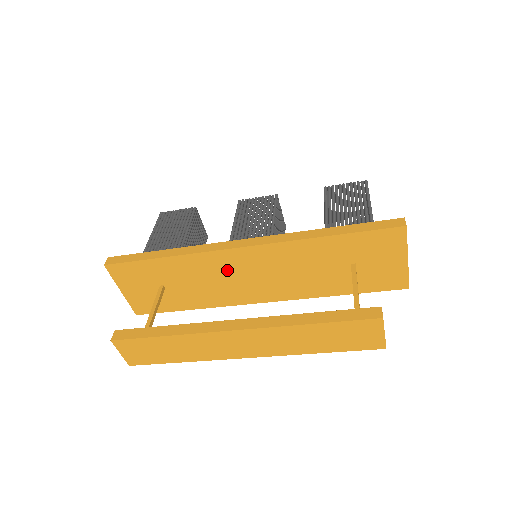
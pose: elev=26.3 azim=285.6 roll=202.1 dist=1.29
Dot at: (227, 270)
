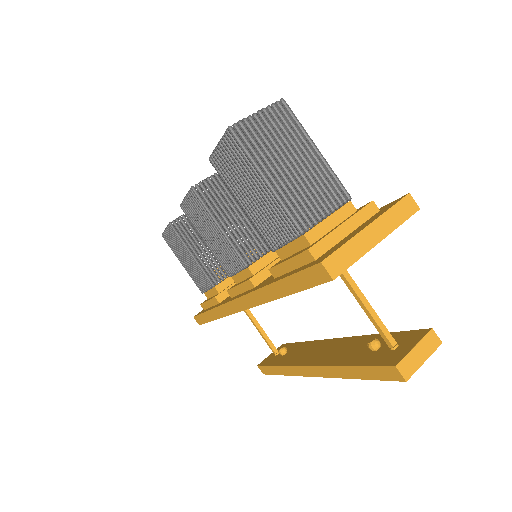
Dot at: occluded
